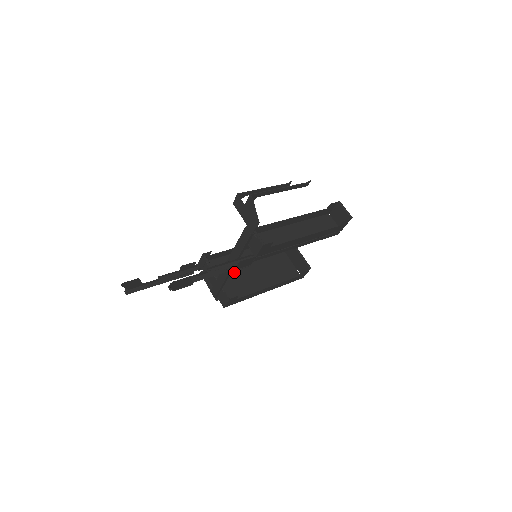
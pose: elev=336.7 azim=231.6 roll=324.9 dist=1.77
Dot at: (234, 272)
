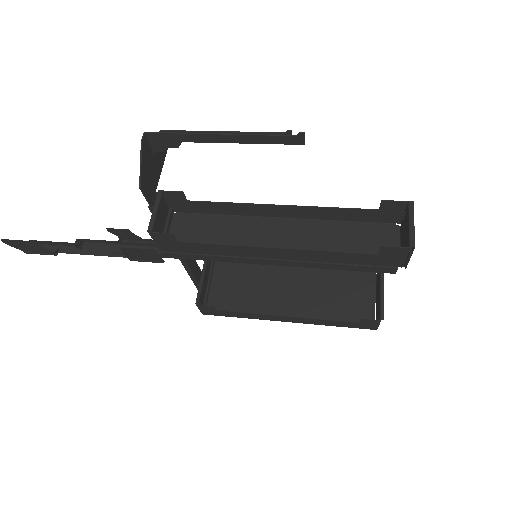
Dot at: (259, 270)
